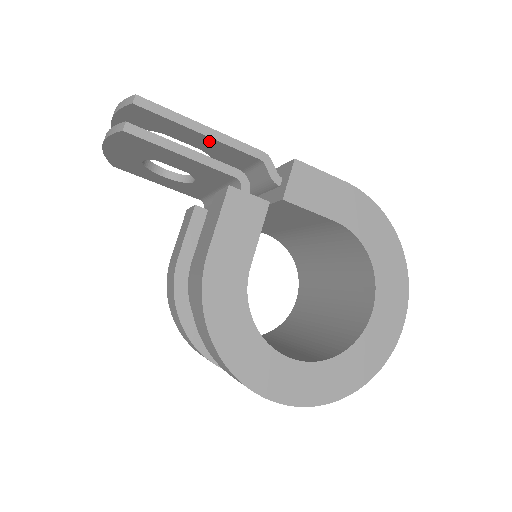
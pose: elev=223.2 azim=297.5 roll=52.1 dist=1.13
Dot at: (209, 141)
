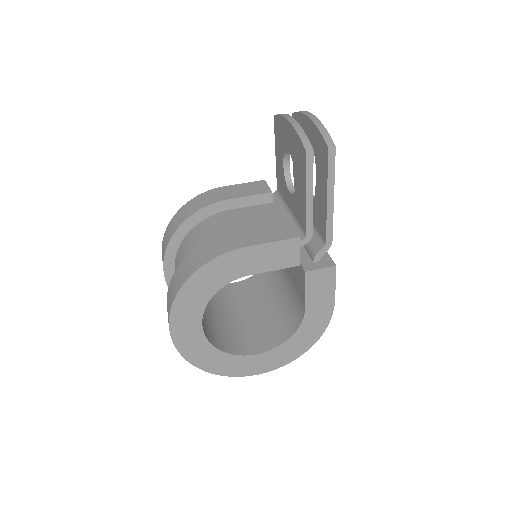
Dot at: (324, 203)
